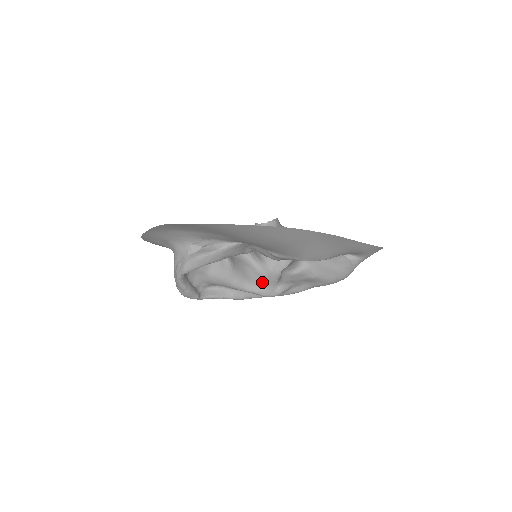
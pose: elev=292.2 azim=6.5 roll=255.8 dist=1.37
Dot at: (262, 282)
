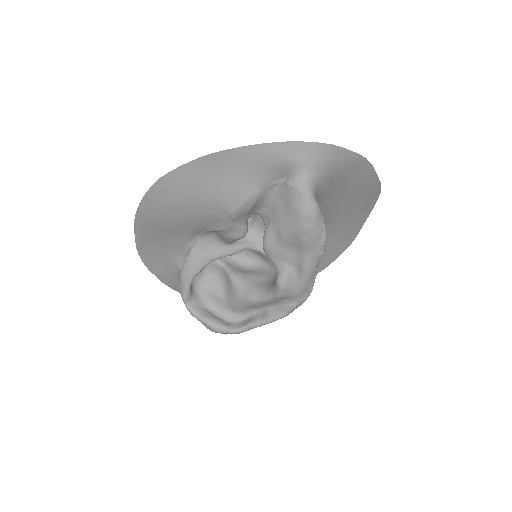
Dot at: (273, 282)
